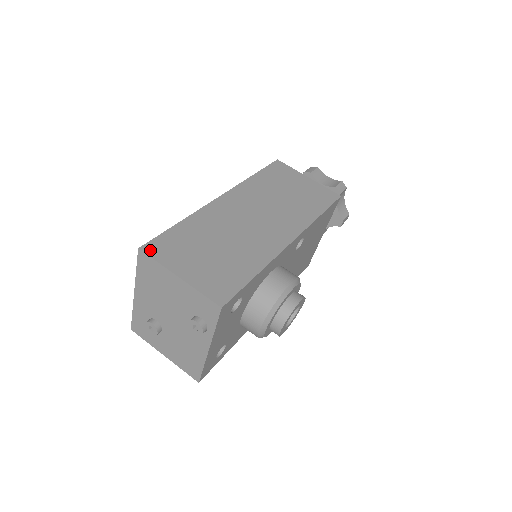
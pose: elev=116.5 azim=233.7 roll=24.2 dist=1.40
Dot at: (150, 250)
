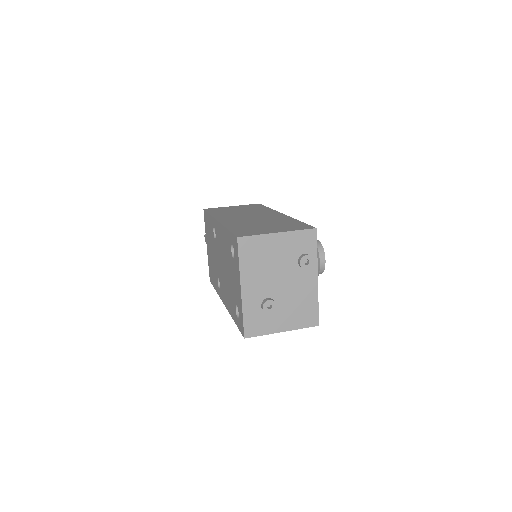
Dot at: (243, 235)
